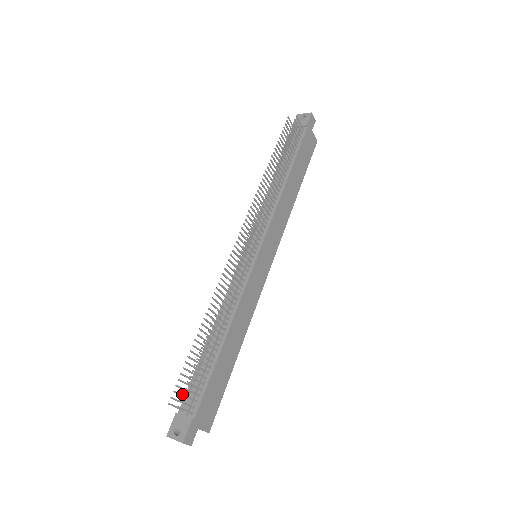
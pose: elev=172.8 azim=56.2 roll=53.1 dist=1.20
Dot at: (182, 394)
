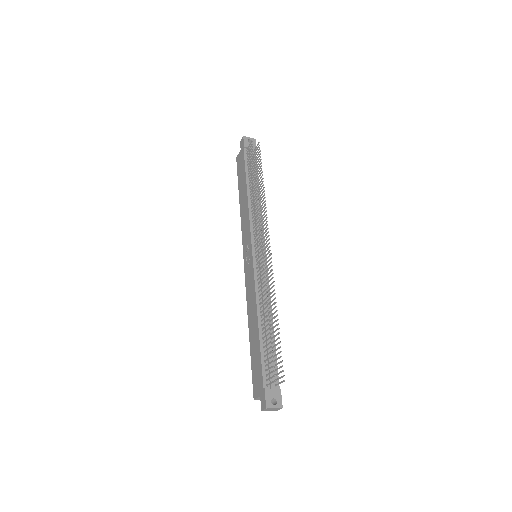
Dot at: occluded
